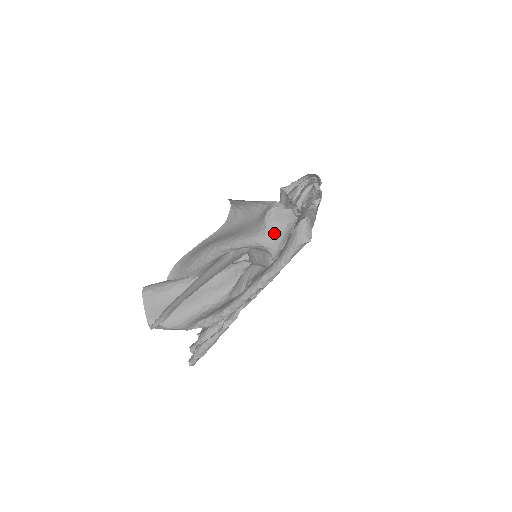
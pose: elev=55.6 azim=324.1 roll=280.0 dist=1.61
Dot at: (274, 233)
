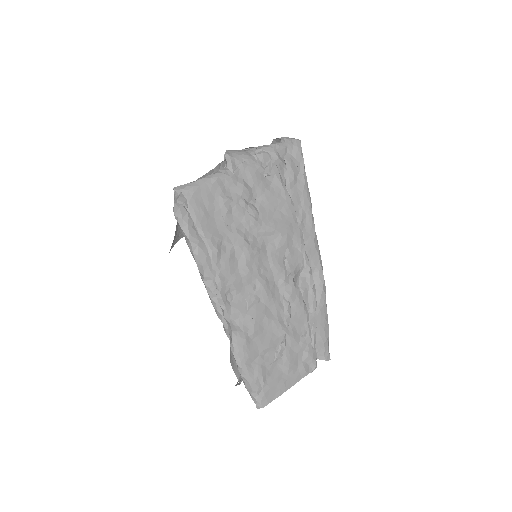
Dot at: occluded
